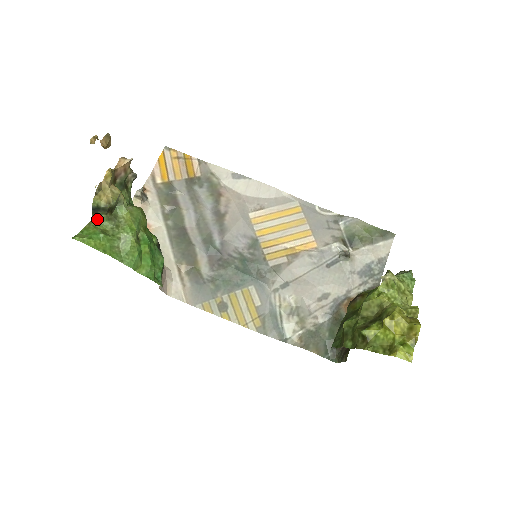
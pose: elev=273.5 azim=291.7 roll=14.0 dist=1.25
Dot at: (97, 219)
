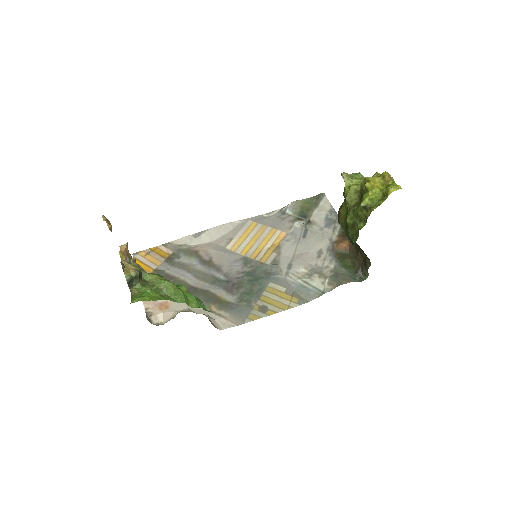
Dot at: (135, 290)
